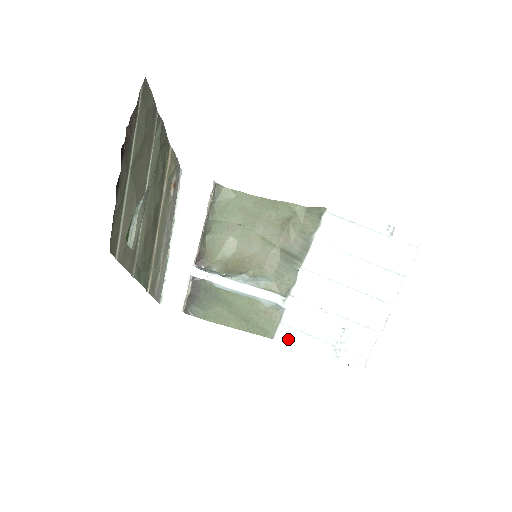
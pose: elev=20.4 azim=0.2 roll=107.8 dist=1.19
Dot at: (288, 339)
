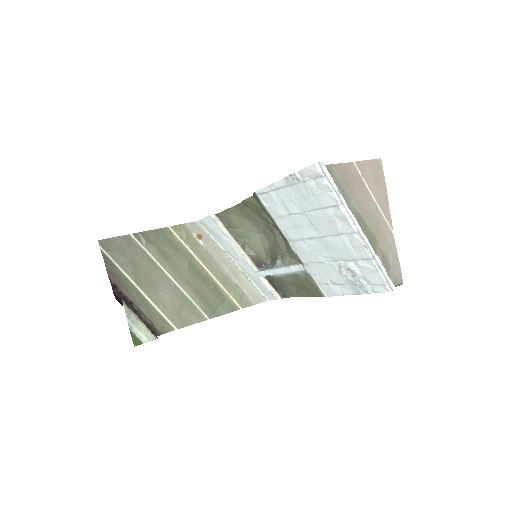
Dot at: (331, 293)
